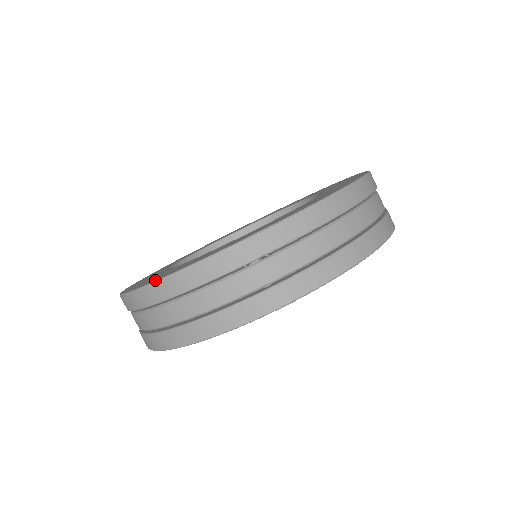
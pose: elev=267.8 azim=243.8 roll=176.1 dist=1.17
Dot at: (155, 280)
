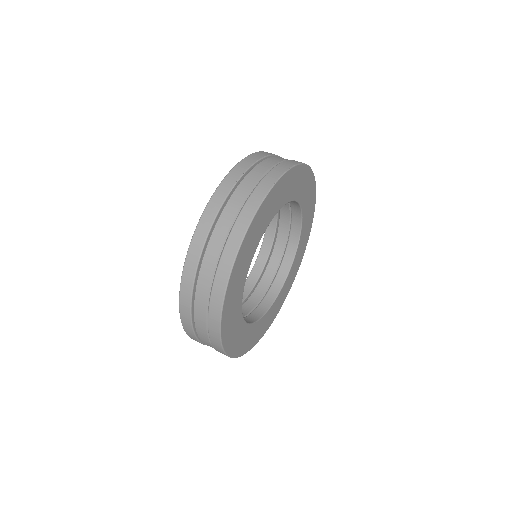
Dot at: (186, 256)
